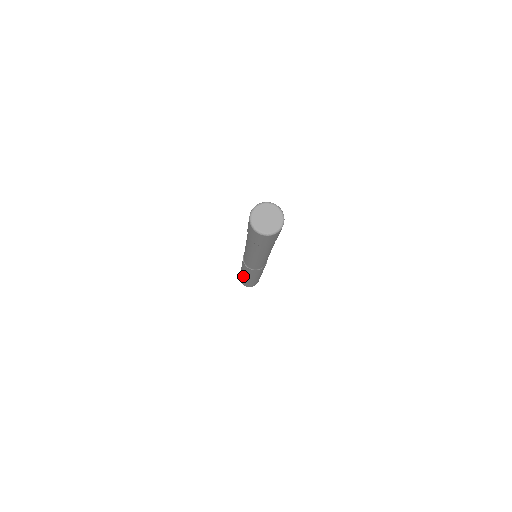
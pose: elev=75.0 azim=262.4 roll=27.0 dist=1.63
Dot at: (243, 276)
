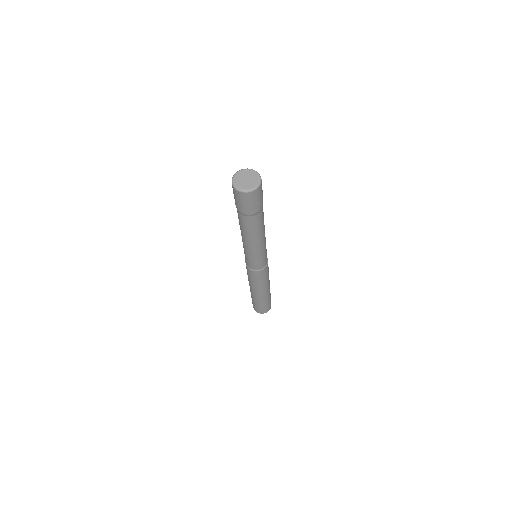
Dot at: (253, 294)
